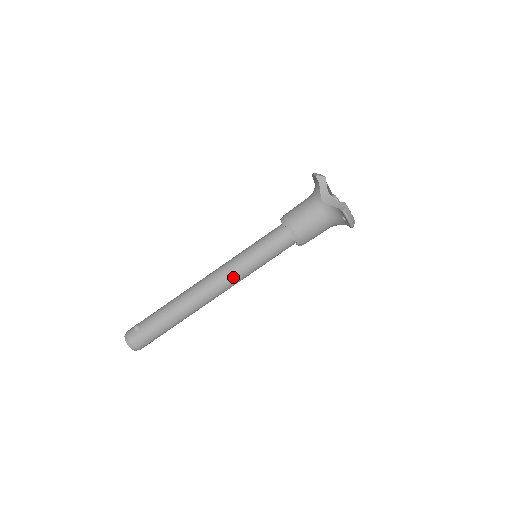
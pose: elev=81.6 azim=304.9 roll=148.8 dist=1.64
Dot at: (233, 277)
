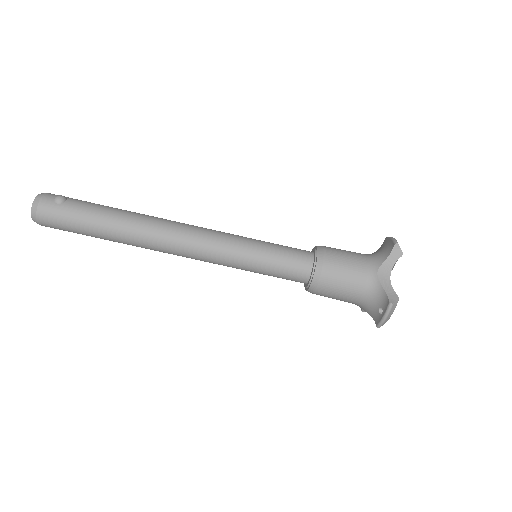
Dot at: (214, 253)
